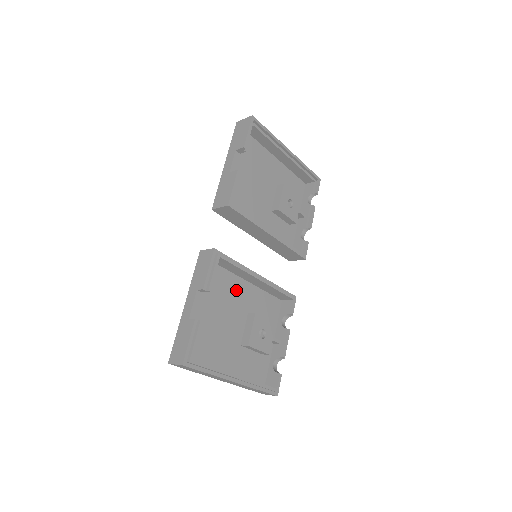
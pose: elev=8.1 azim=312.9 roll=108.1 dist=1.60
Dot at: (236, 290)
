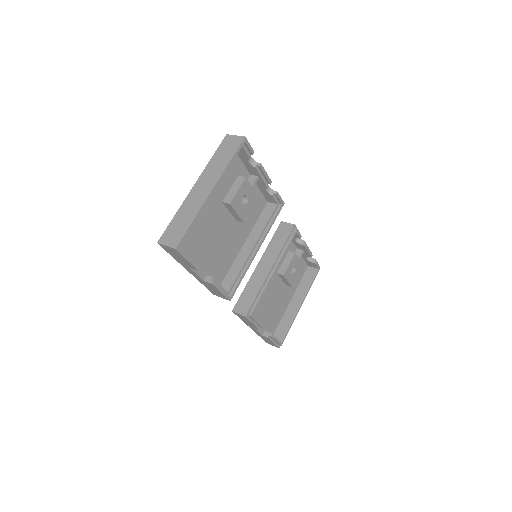
Dot at: occluded
